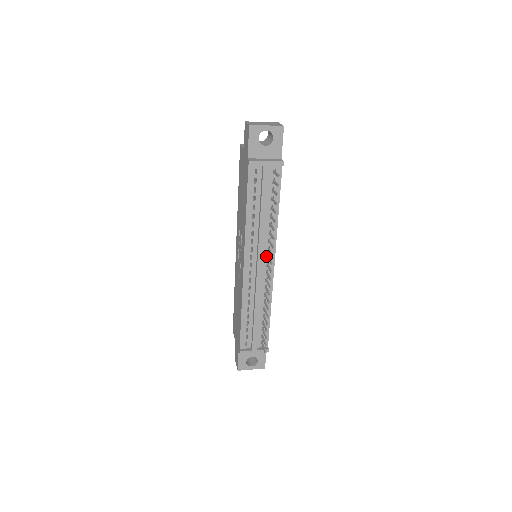
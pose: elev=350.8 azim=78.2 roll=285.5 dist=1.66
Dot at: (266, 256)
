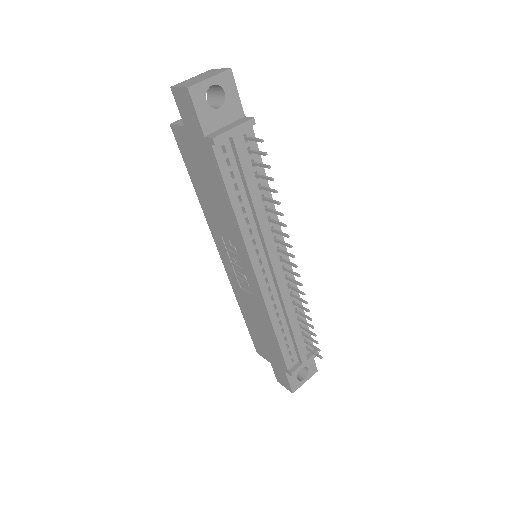
Dot at: (276, 250)
